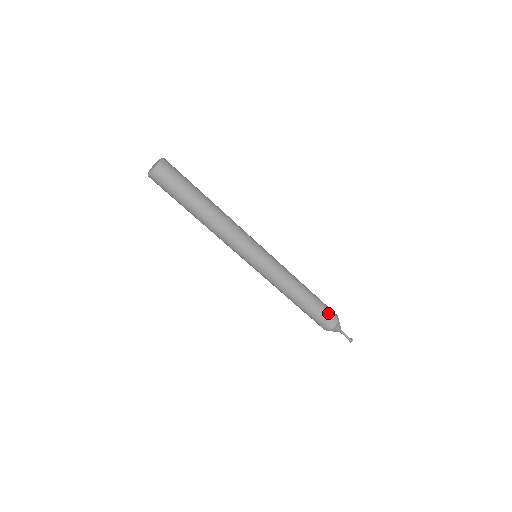
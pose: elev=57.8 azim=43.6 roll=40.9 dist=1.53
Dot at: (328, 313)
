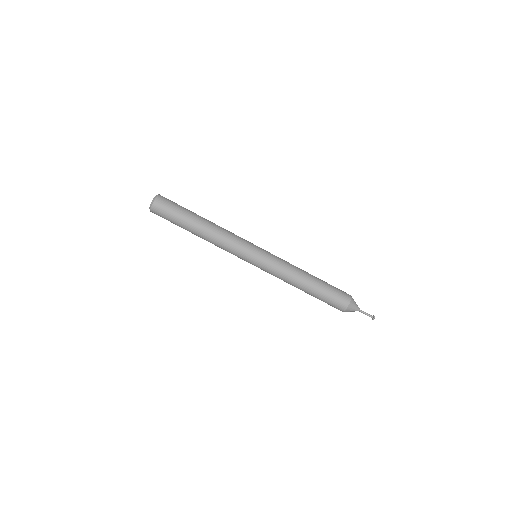
Dot at: (338, 294)
